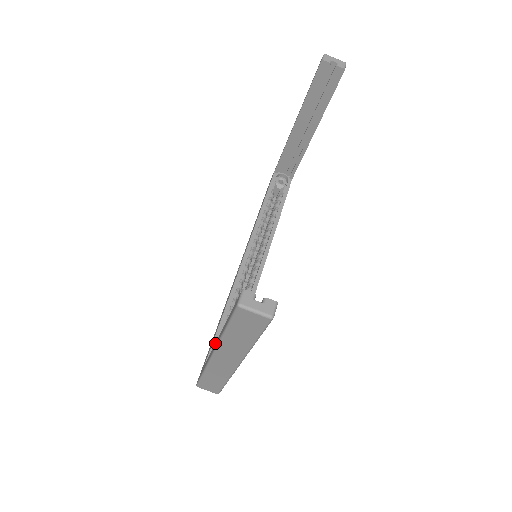
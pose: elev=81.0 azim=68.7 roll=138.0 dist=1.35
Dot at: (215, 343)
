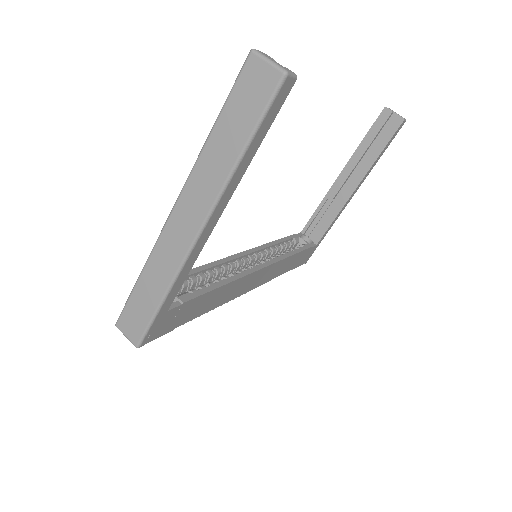
Dot at: occluded
